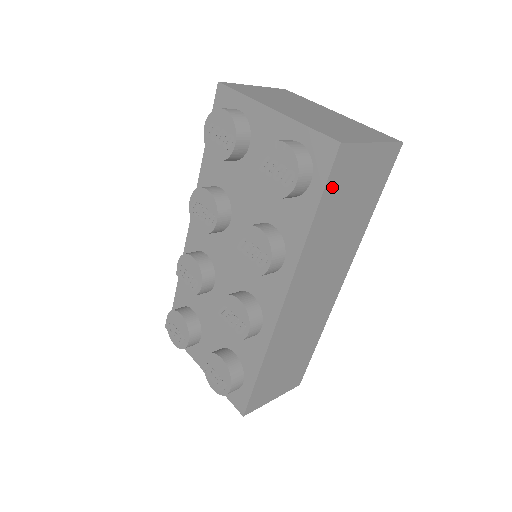
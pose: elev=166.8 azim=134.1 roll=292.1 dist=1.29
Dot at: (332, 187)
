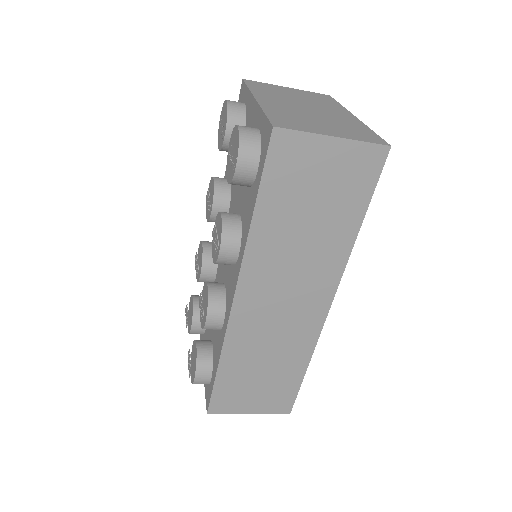
Dot at: (274, 177)
